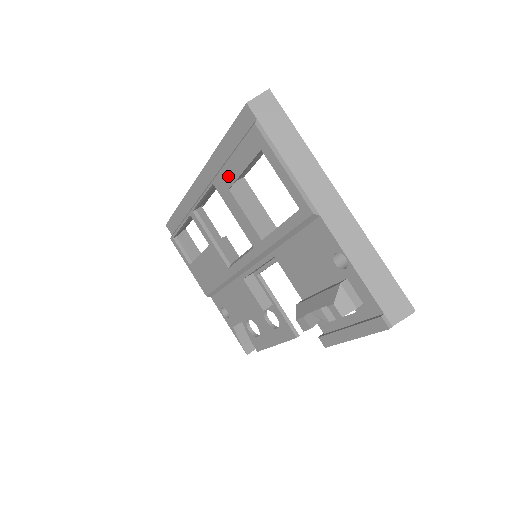
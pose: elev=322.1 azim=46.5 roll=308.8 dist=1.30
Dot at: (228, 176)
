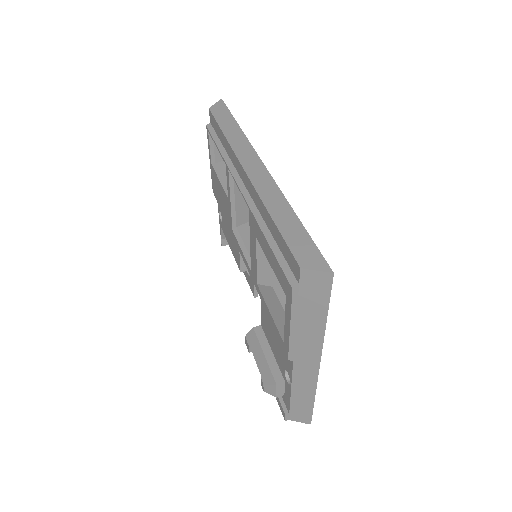
Dot at: (260, 237)
